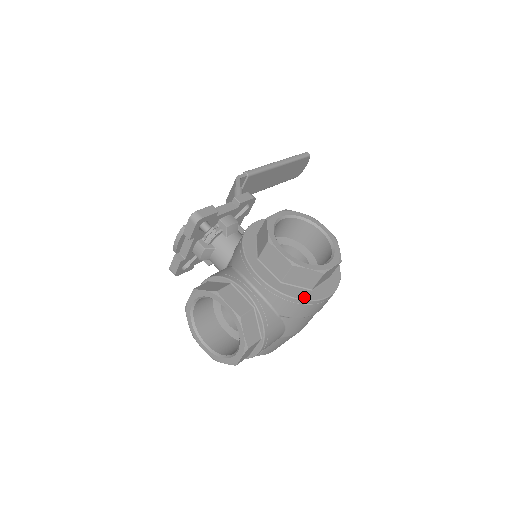
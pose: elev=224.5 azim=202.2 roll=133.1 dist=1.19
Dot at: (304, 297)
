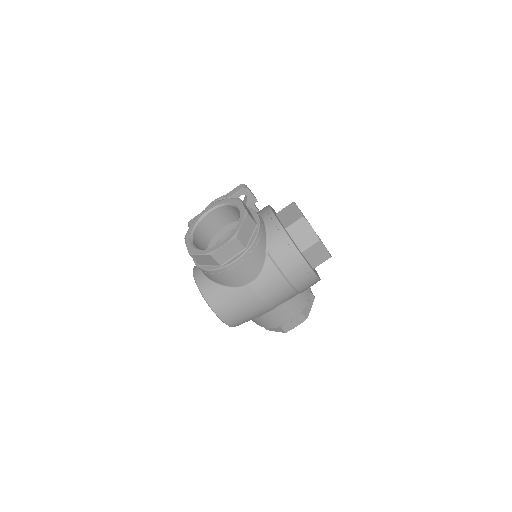
Dot at: occluded
